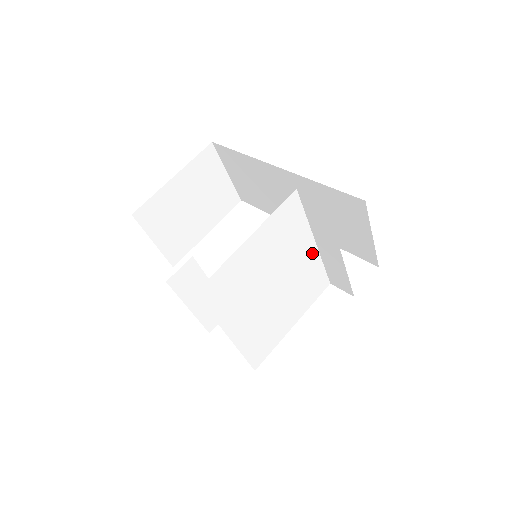
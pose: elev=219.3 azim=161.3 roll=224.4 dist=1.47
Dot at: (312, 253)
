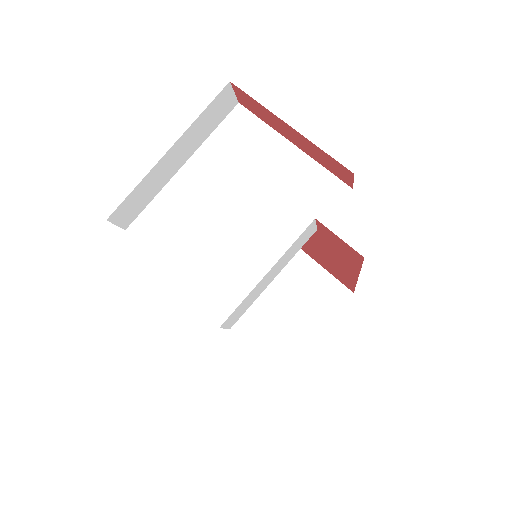
Dot at: (277, 261)
